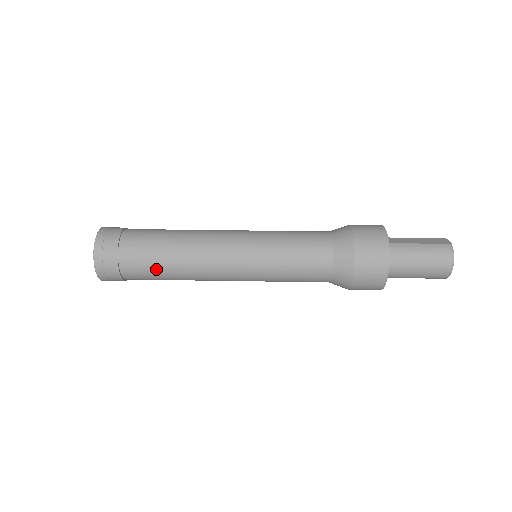
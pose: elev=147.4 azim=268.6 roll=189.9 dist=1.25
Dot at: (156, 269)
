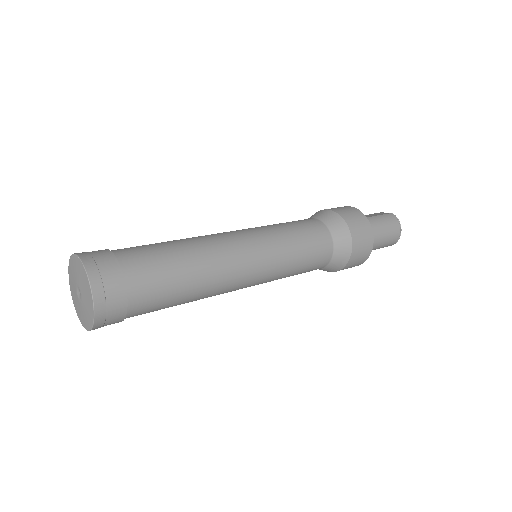
Dot at: (173, 287)
